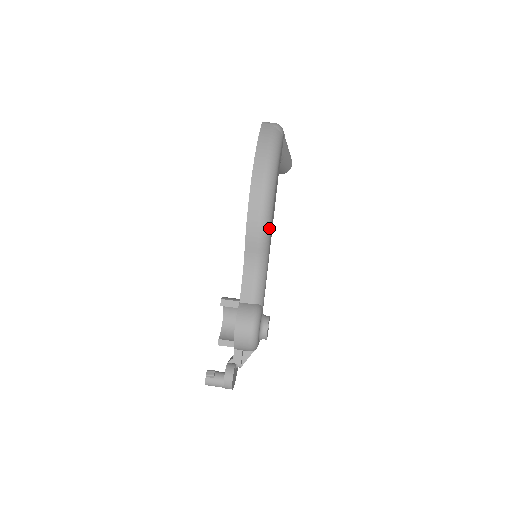
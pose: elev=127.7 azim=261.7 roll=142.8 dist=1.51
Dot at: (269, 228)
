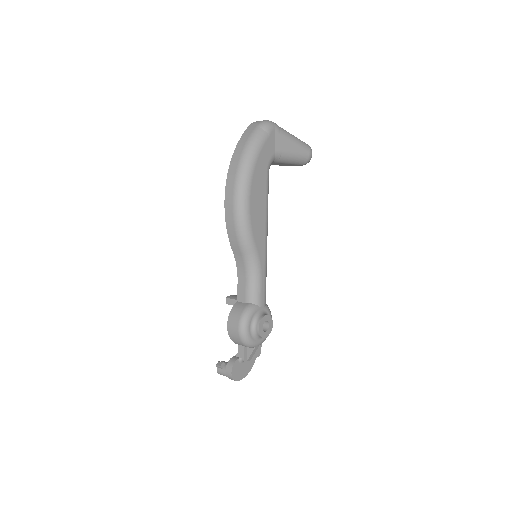
Dot at: (248, 231)
